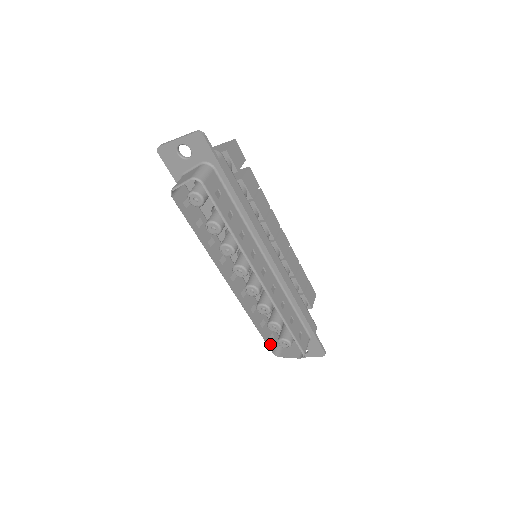
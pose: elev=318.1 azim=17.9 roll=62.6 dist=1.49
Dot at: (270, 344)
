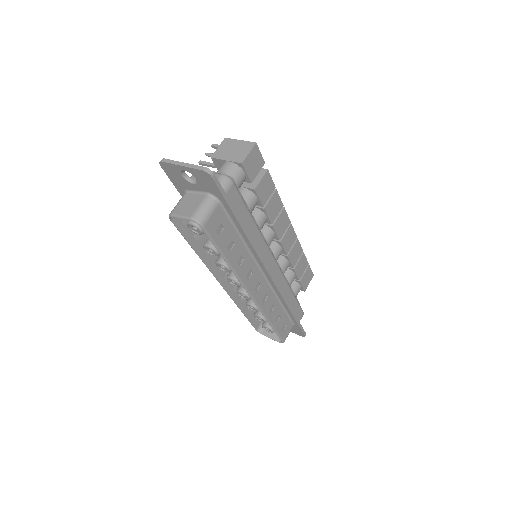
Dot at: (255, 323)
